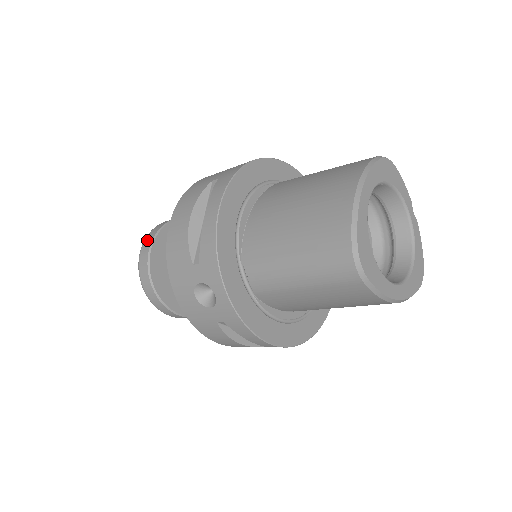
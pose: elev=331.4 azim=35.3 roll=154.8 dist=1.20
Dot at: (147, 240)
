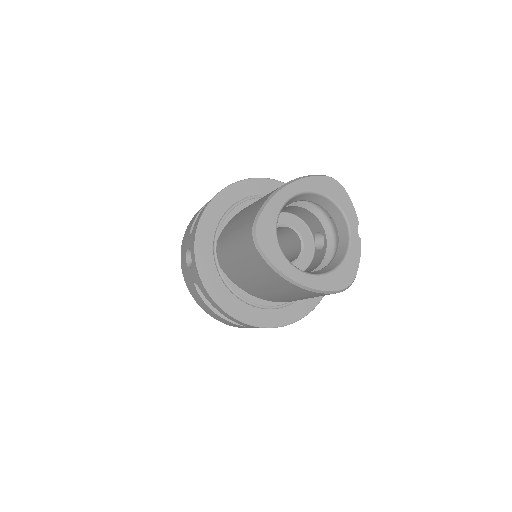
Dot at: occluded
